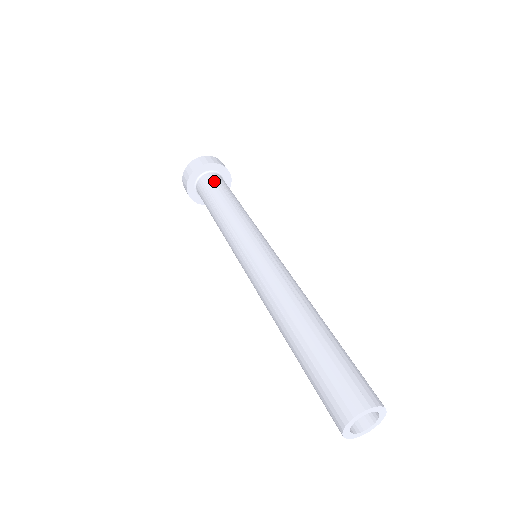
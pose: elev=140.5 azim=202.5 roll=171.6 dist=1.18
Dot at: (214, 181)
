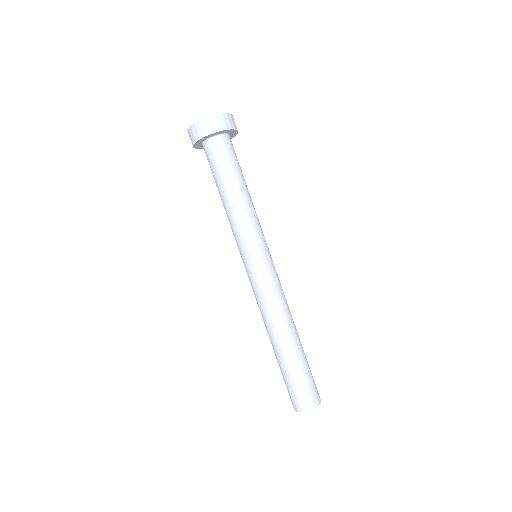
Dot at: (231, 152)
